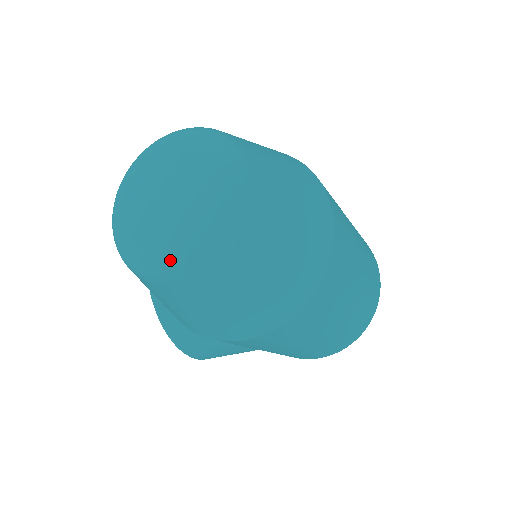
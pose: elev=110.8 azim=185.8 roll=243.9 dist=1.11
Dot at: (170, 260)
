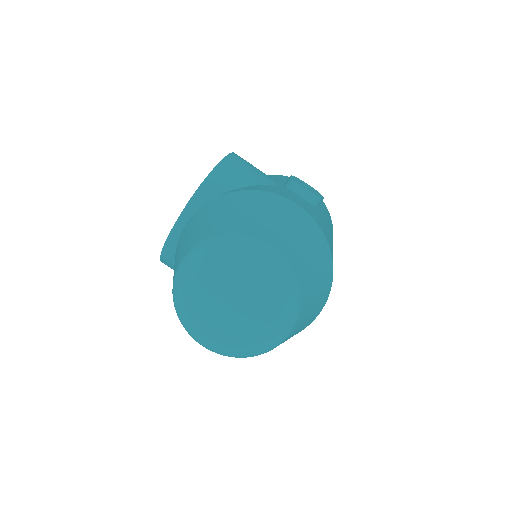
Dot at: (205, 342)
